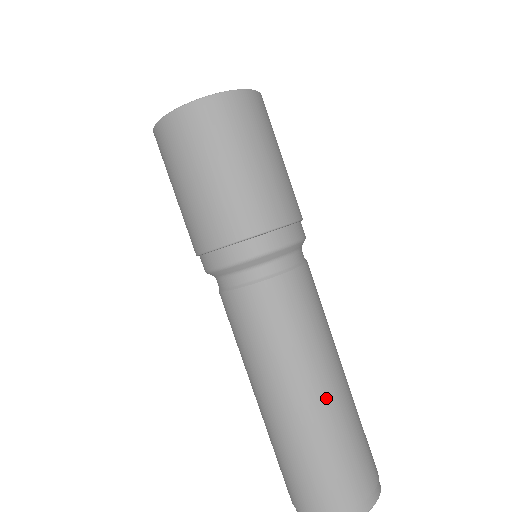
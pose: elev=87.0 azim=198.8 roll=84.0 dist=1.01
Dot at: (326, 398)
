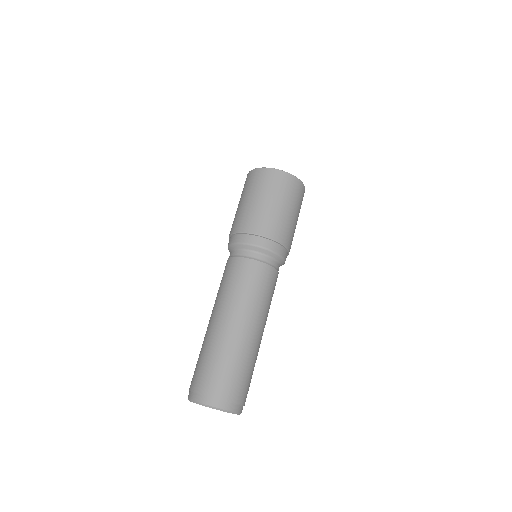
Dot at: (259, 340)
